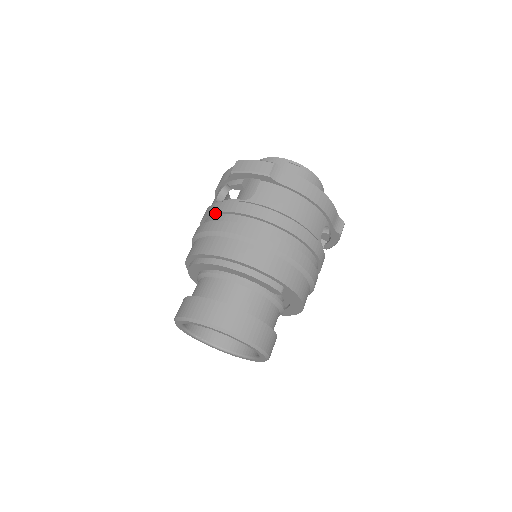
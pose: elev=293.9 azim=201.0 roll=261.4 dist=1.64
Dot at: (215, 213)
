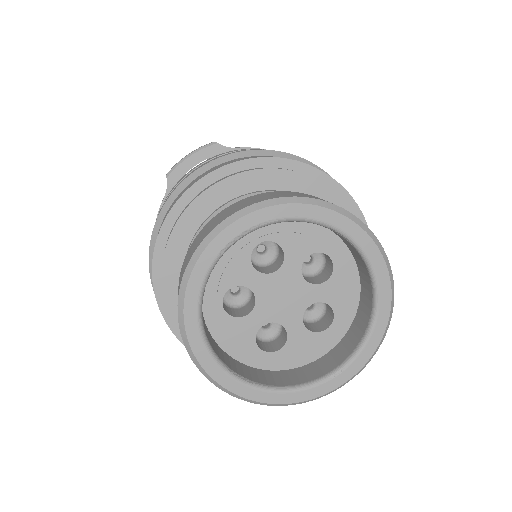
Dot at: occluded
